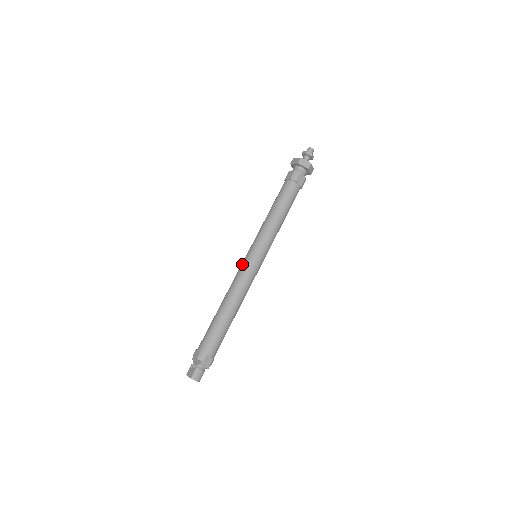
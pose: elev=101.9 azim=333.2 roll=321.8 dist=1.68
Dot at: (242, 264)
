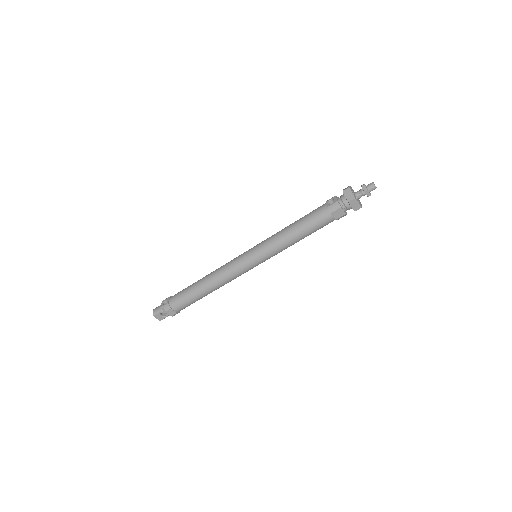
Dot at: (244, 268)
